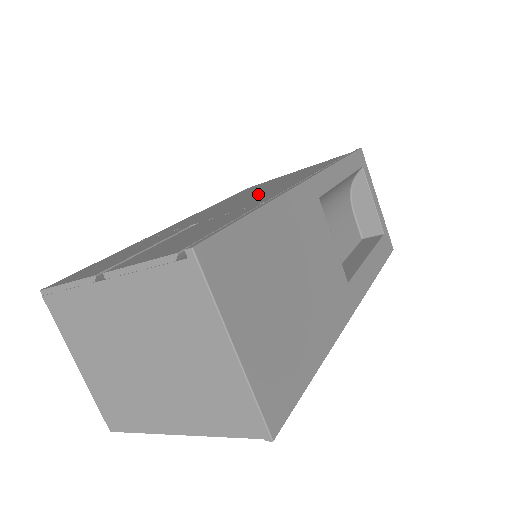
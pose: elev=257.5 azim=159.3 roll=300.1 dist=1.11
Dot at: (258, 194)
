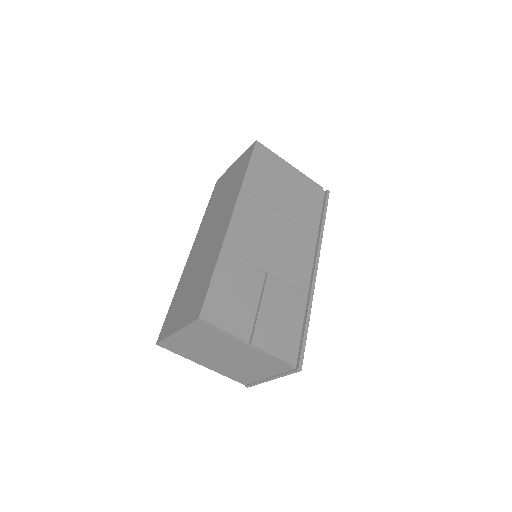
Dot at: (287, 236)
